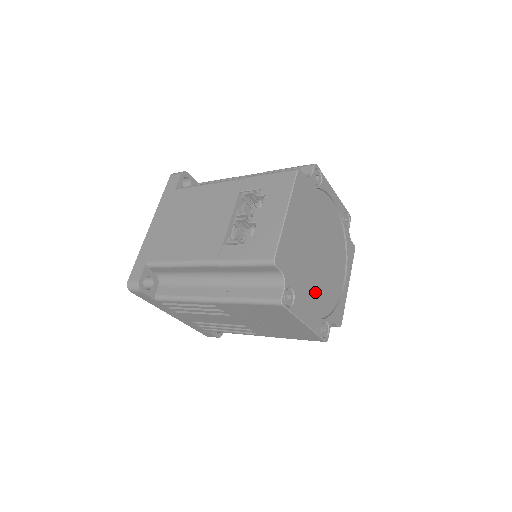
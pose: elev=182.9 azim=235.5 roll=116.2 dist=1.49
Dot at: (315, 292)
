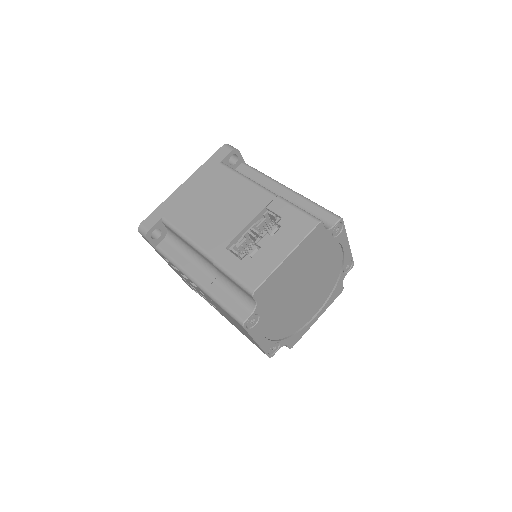
Dot at: (281, 319)
